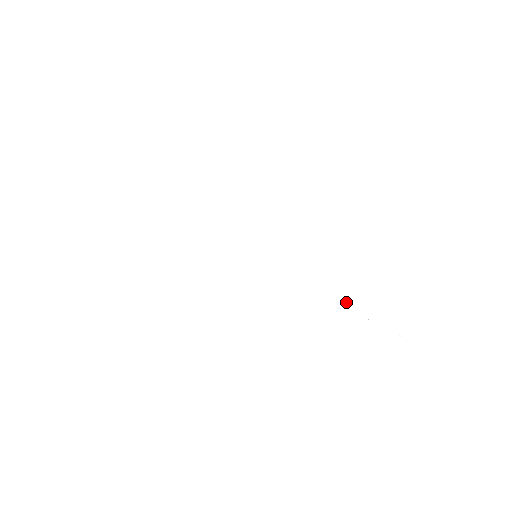
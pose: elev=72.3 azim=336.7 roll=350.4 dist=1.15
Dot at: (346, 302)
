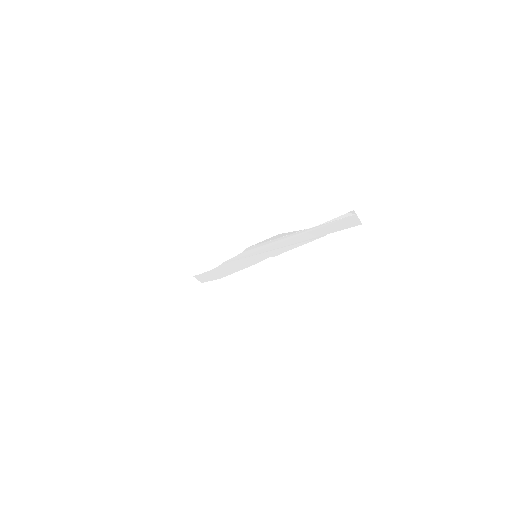
Dot at: (307, 241)
